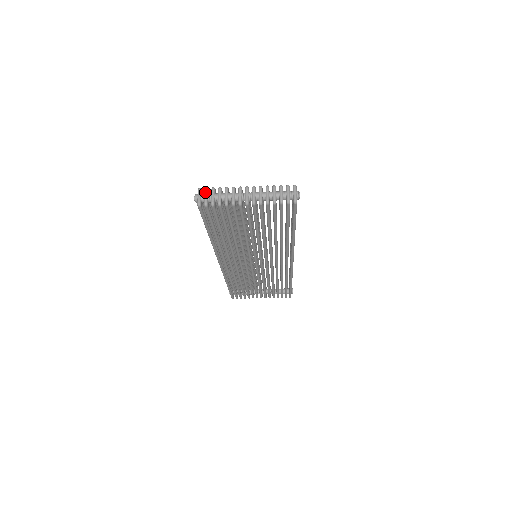
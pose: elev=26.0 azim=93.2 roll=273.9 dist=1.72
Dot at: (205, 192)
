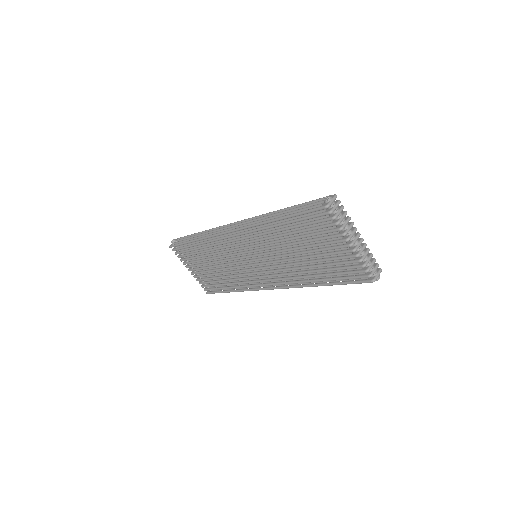
Dot at: (338, 203)
